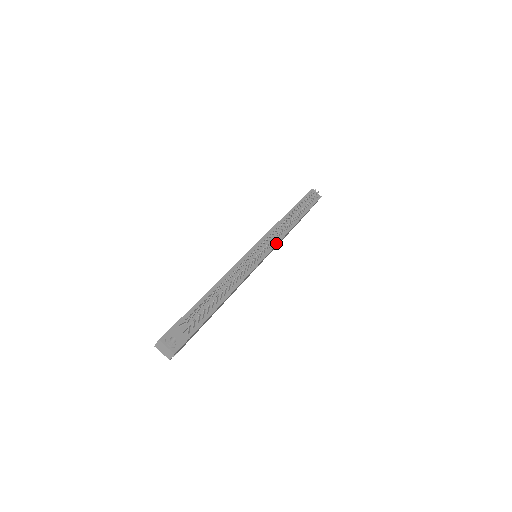
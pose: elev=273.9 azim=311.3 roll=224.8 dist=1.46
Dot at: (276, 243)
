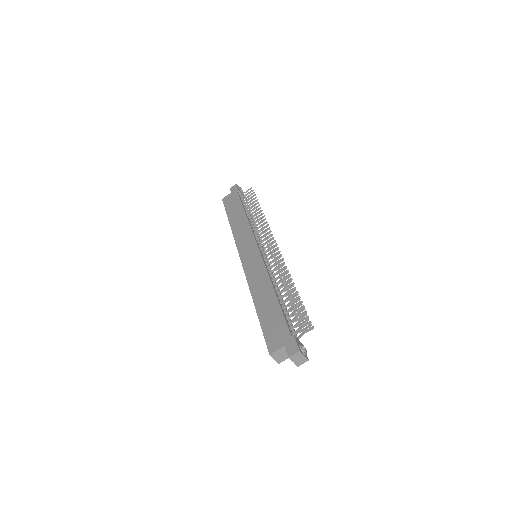
Dot at: occluded
